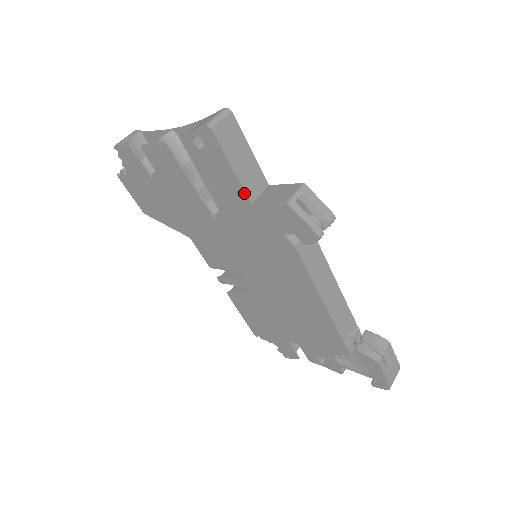
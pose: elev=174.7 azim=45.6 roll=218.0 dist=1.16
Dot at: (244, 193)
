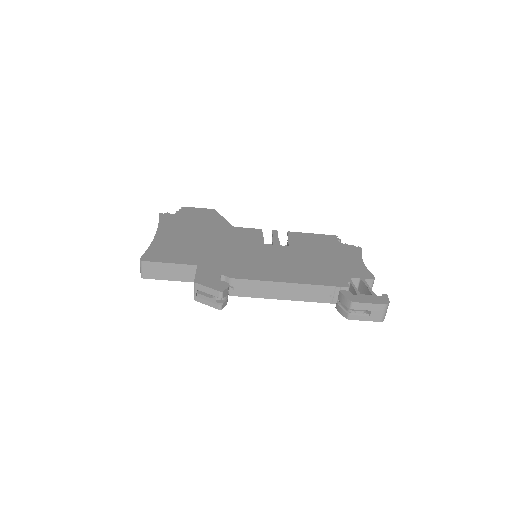
Dot at: (188, 281)
